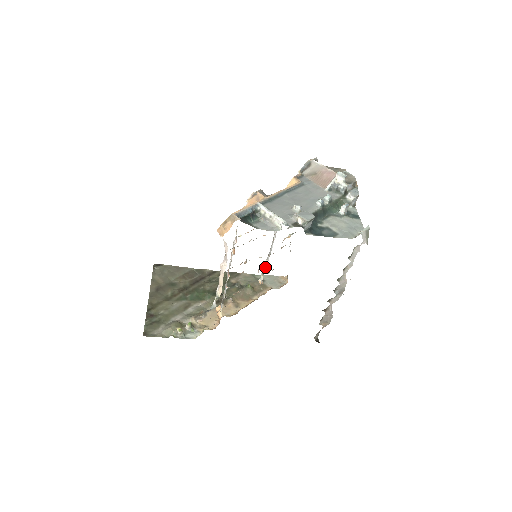
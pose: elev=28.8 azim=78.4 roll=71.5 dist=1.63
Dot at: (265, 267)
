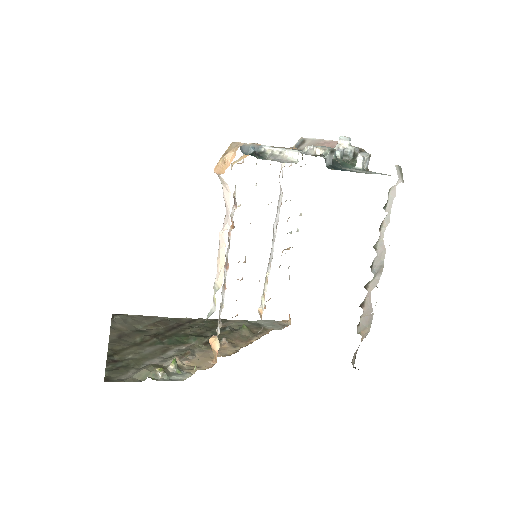
Dot at: (266, 282)
